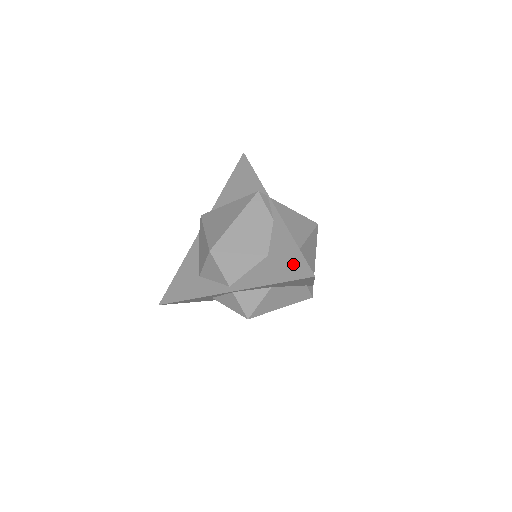
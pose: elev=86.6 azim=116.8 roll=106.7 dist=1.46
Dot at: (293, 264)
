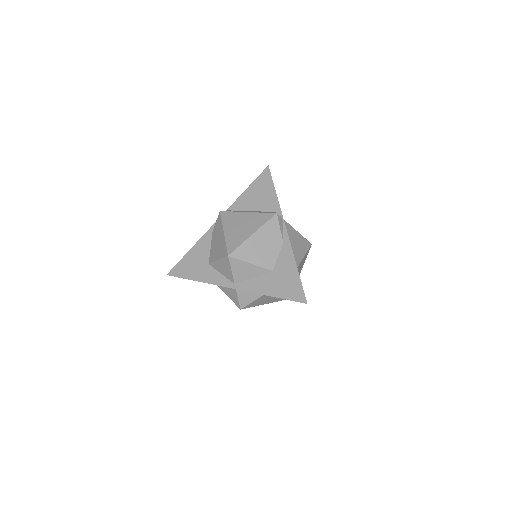
Dot at: (292, 287)
